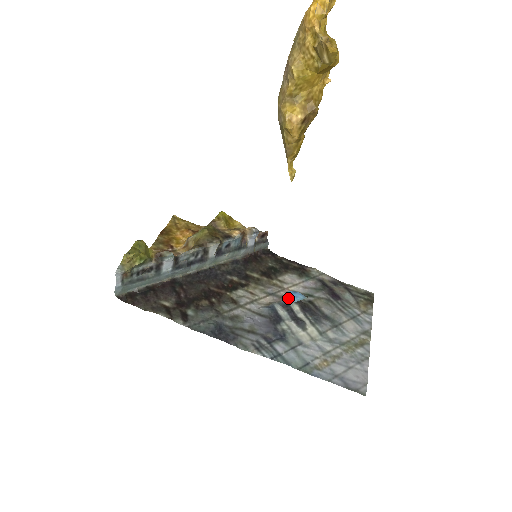
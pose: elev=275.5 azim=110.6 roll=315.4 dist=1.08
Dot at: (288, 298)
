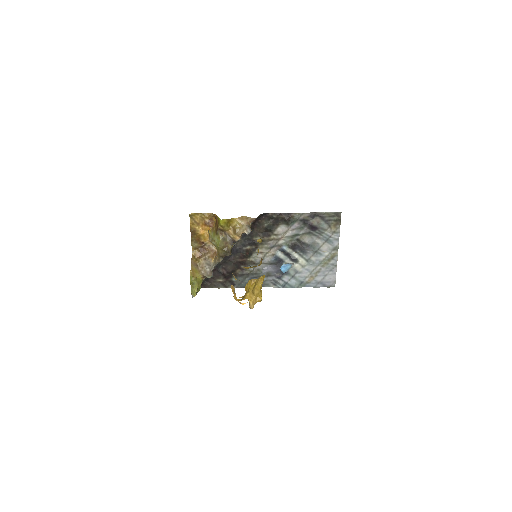
Dot at: (282, 271)
